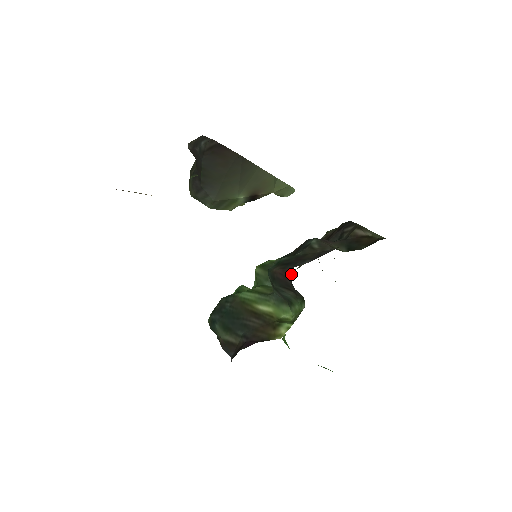
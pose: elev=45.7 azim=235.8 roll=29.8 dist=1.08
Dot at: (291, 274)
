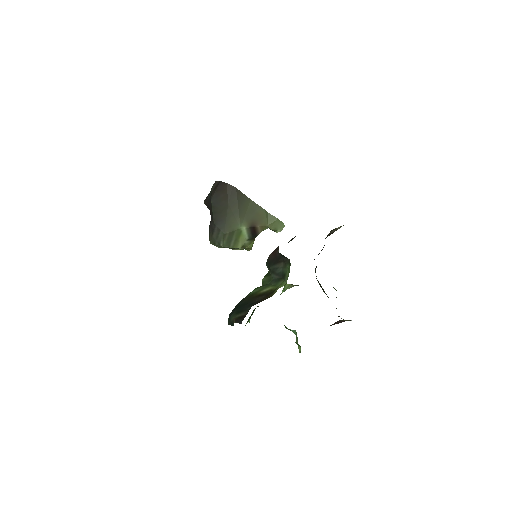
Dot at: (278, 248)
